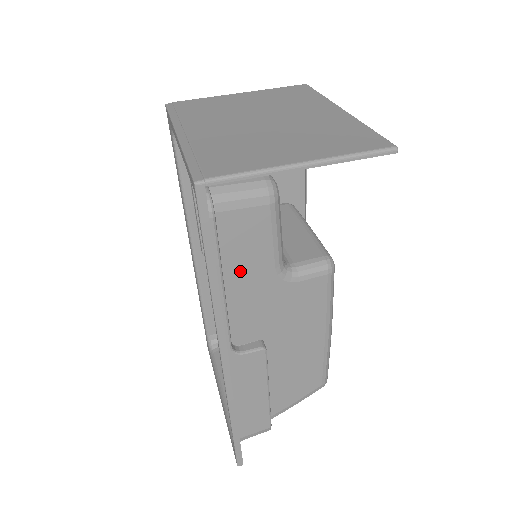
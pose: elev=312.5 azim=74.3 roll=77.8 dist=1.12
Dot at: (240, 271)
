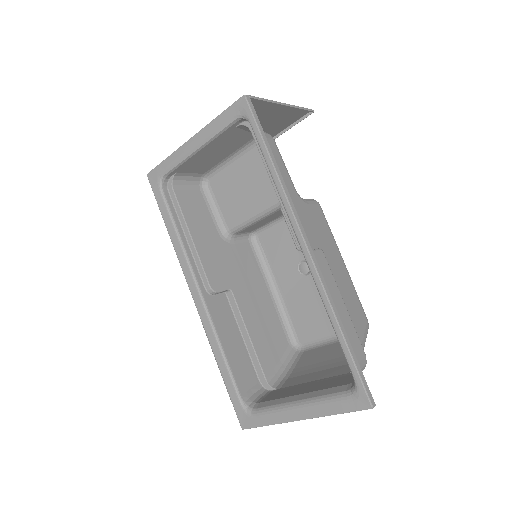
Dot at: occluded
